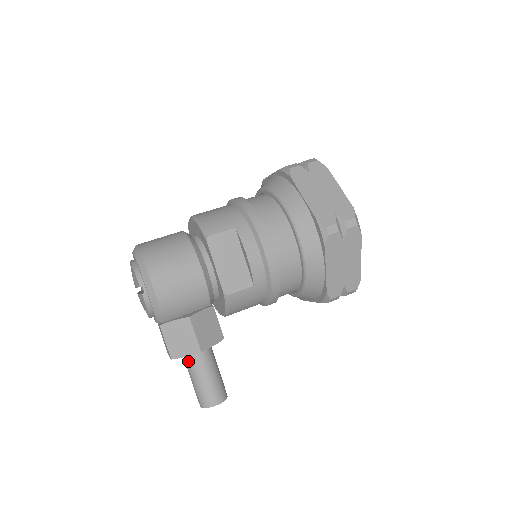
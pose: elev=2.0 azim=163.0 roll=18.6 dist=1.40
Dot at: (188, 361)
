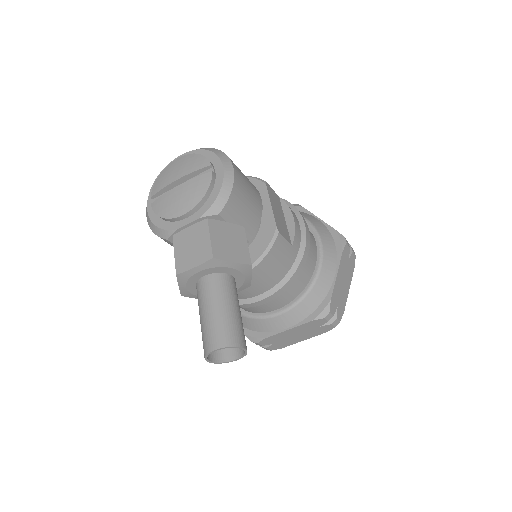
Dot at: (217, 281)
